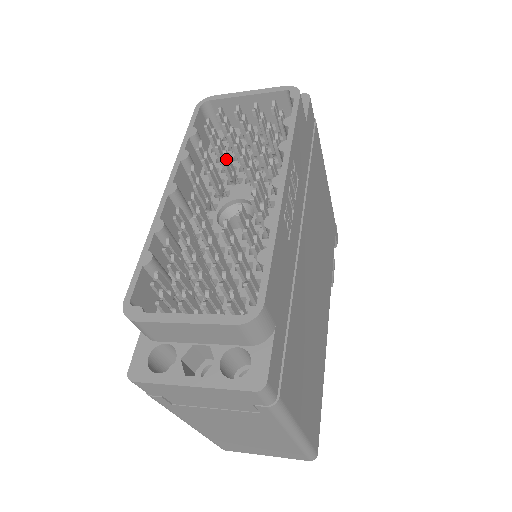
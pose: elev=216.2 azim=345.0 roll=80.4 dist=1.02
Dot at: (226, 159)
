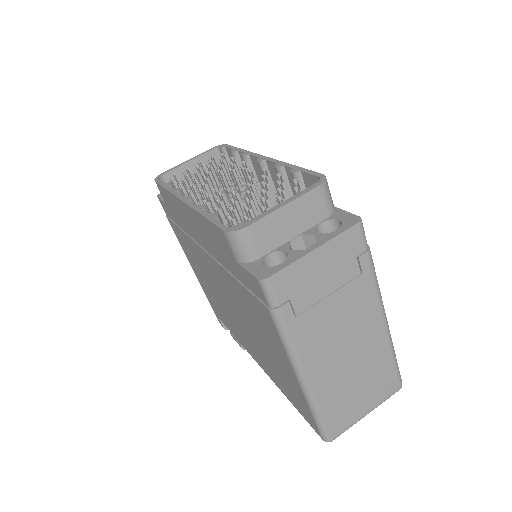
Dot at: (207, 182)
